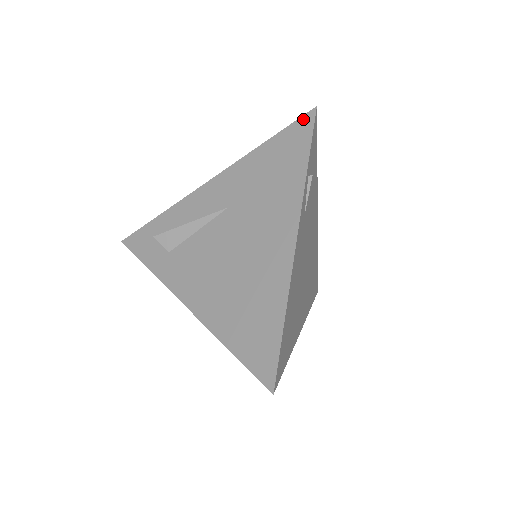
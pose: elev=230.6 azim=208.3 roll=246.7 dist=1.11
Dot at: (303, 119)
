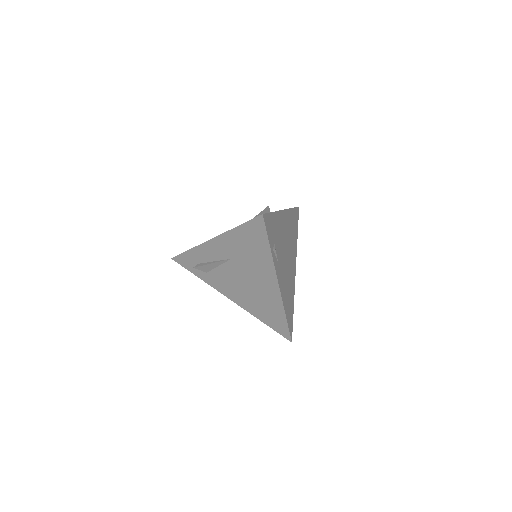
Dot at: (257, 220)
